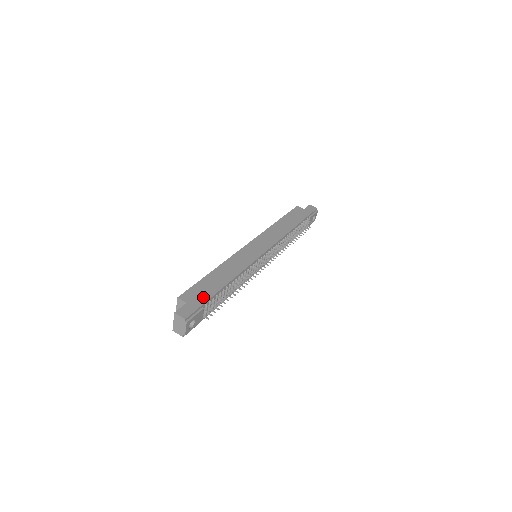
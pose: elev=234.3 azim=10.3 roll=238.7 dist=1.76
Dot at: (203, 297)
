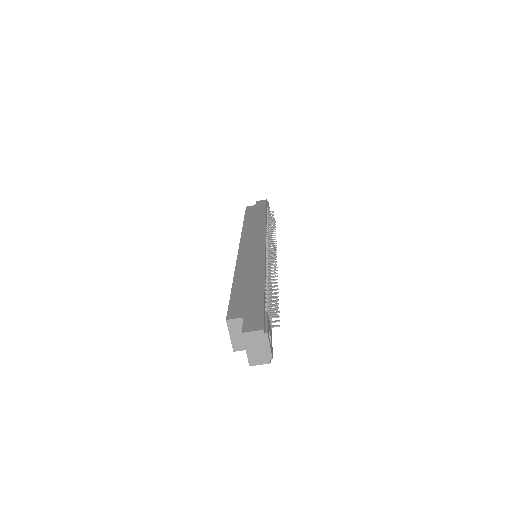
Dot at: (255, 302)
